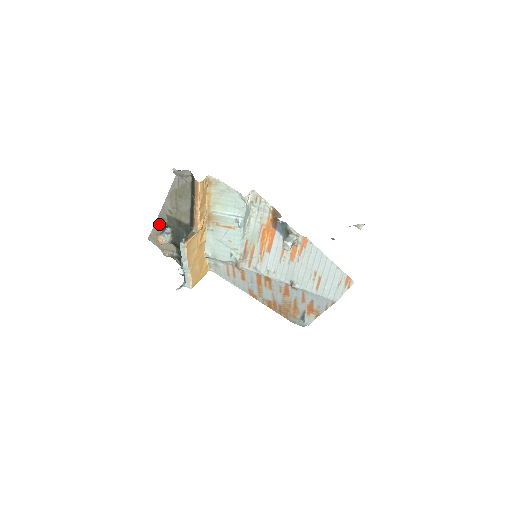
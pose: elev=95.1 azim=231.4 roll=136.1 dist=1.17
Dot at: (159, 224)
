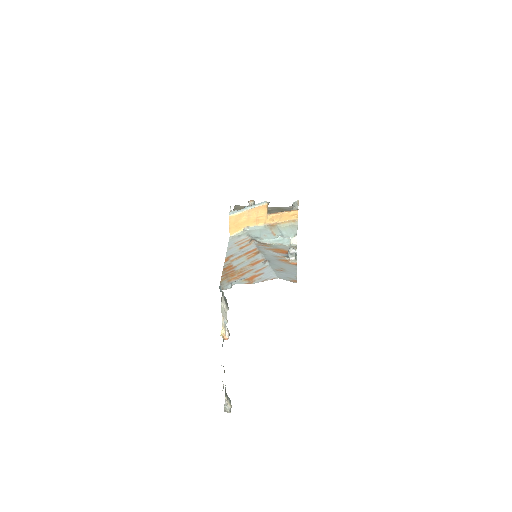
Dot at: occluded
